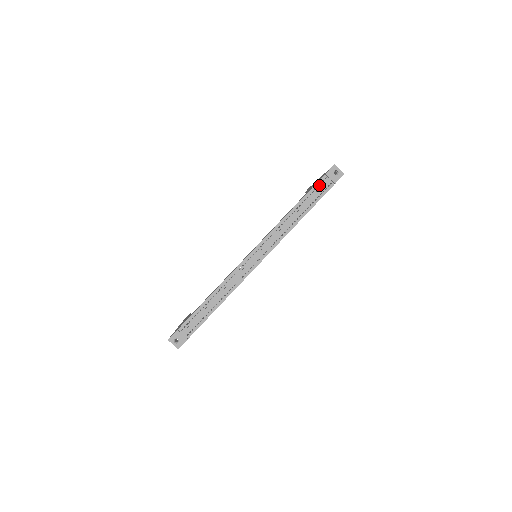
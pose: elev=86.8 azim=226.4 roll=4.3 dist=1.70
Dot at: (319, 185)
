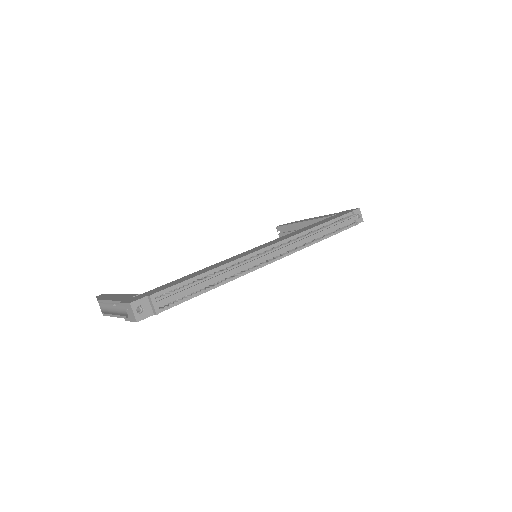
Dot at: (344, 218)
